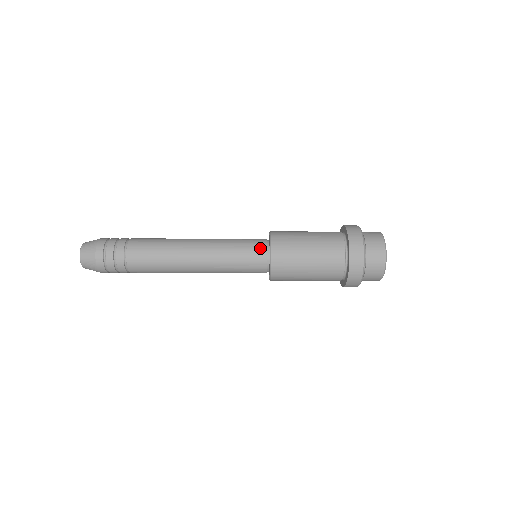
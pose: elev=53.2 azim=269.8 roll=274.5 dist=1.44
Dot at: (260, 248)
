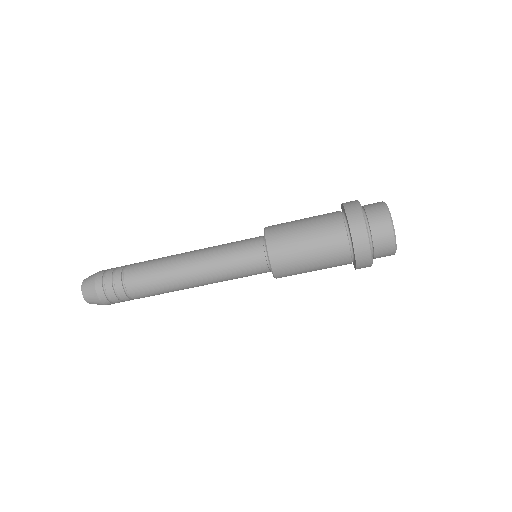
Dot at: (257, 255)
